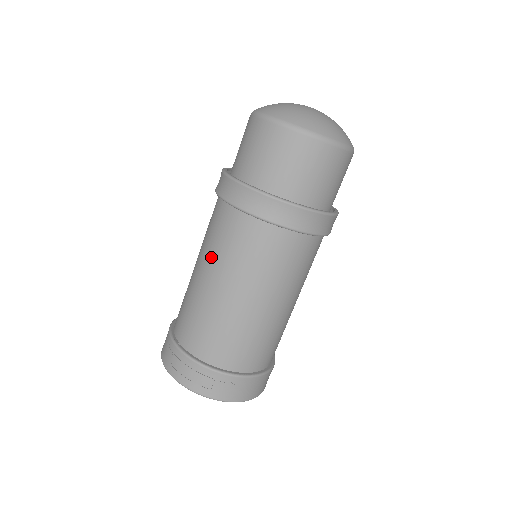
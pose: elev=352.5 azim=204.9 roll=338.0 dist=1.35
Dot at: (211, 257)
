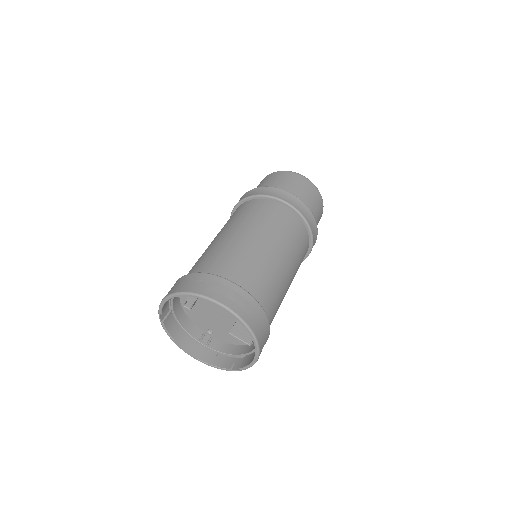
Dot at: (252, 223)
